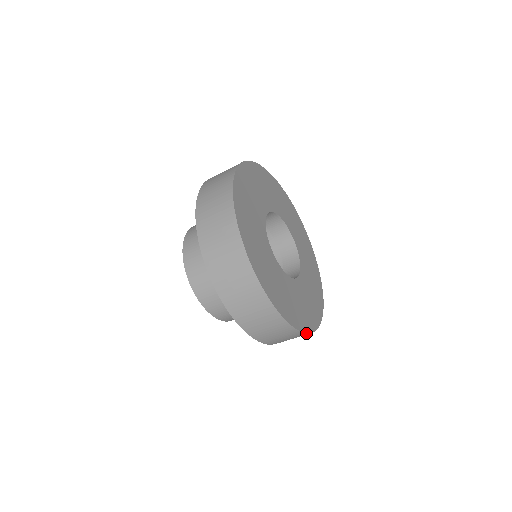
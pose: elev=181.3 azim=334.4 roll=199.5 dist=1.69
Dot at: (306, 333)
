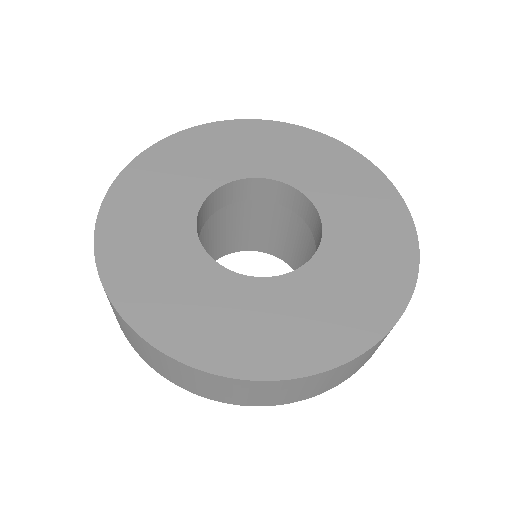
Dot at: (264, 380)
